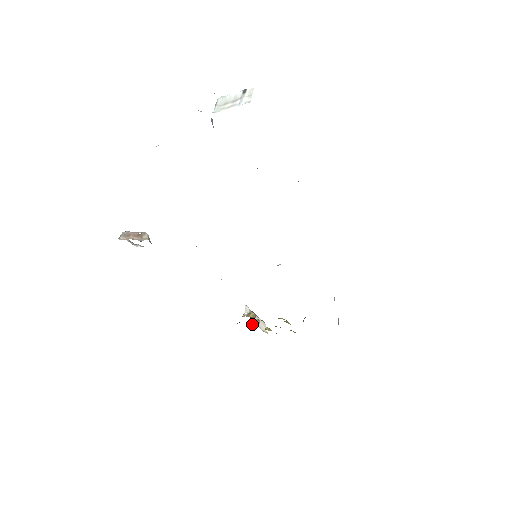
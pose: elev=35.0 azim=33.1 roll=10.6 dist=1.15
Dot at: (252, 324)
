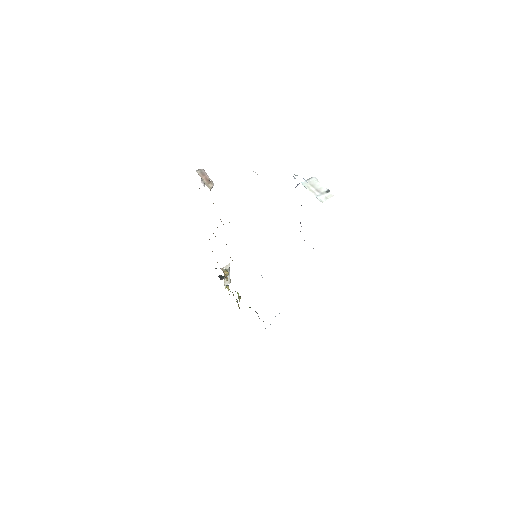
Dot at: (223, 276)
